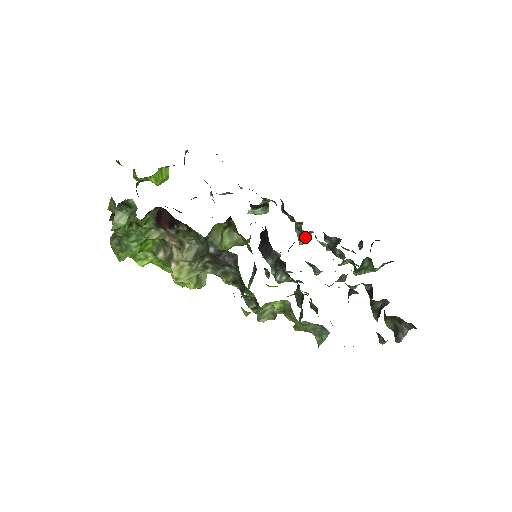
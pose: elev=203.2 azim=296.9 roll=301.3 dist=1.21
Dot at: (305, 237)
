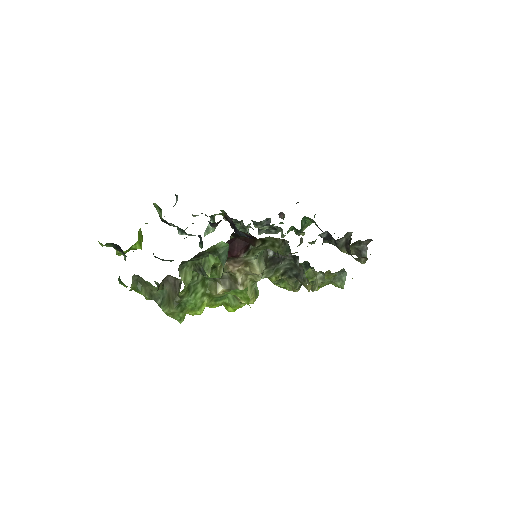
Dot at: (247, 231)
